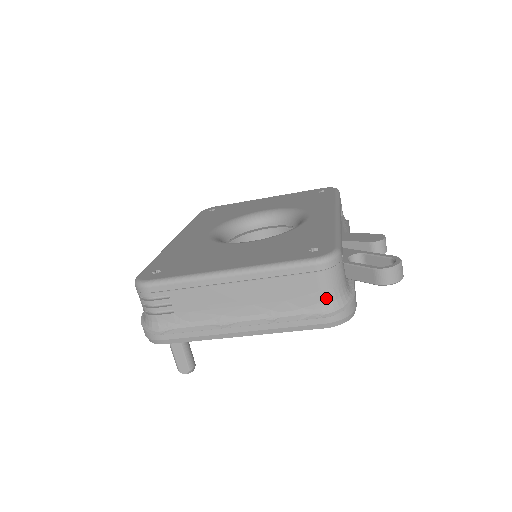
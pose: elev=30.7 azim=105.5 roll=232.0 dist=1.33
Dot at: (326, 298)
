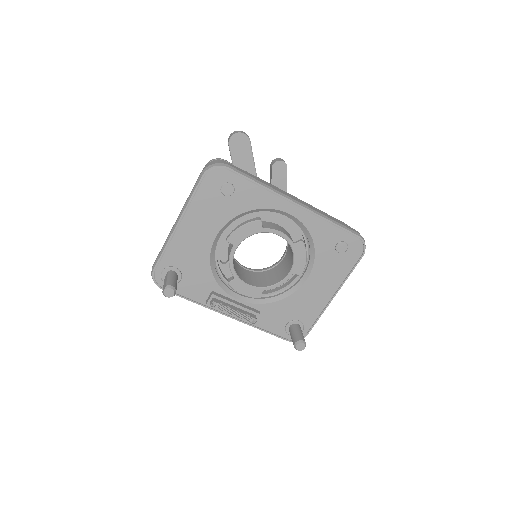
Dot at: occluded
